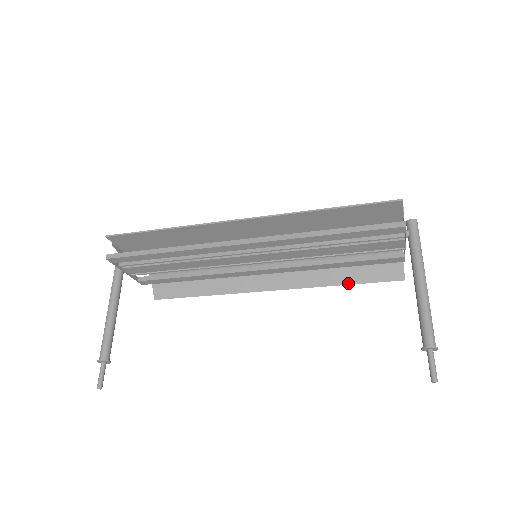
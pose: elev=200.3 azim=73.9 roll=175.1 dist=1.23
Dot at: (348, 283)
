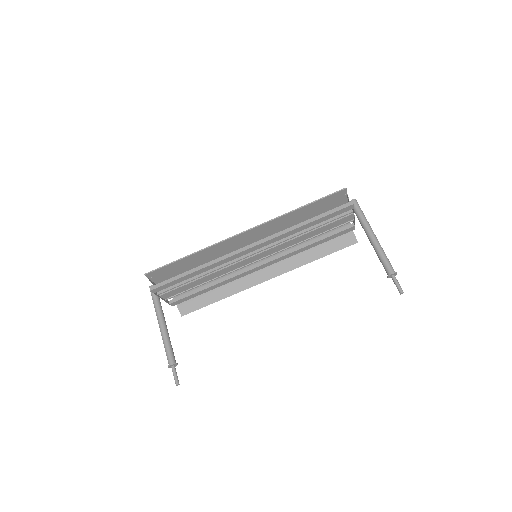
Dot at: (321, 257)
